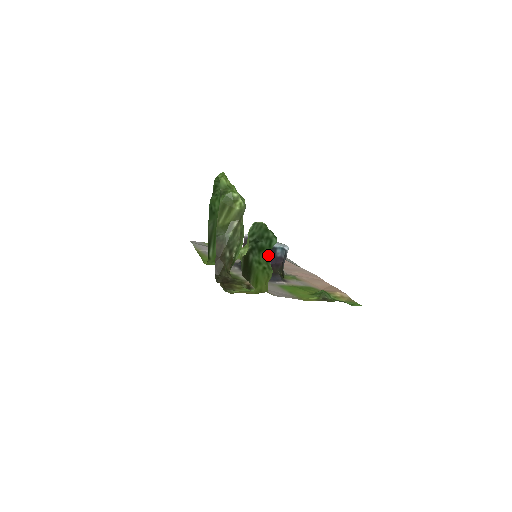
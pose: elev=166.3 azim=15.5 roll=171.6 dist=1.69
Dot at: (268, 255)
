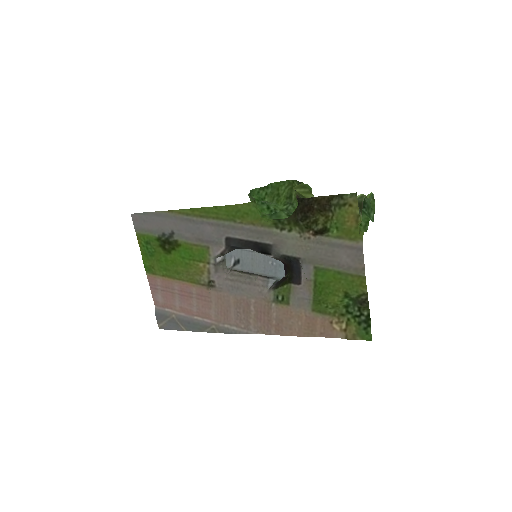
Dot at: occluded
